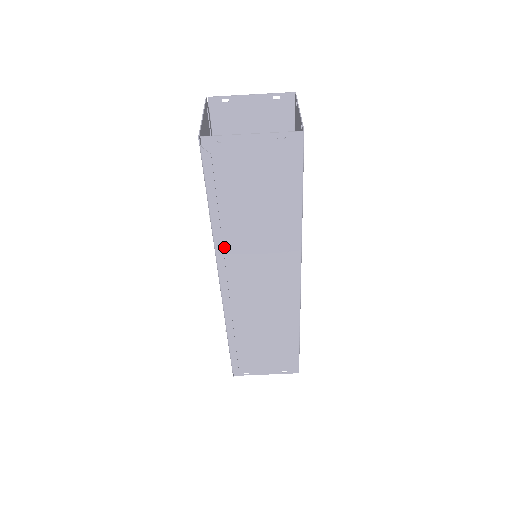
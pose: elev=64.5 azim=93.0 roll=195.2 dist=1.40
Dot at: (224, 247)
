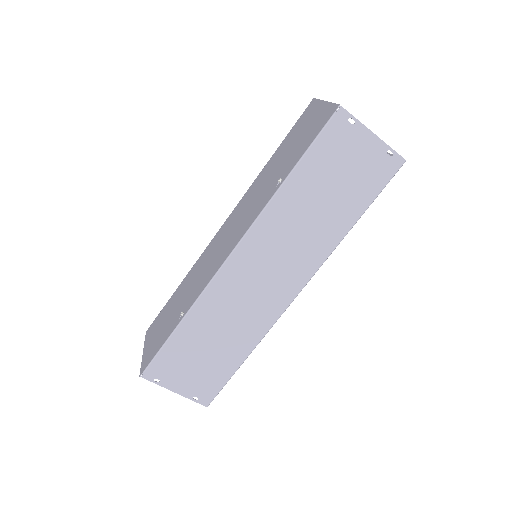
Dot at: (269, 217)
